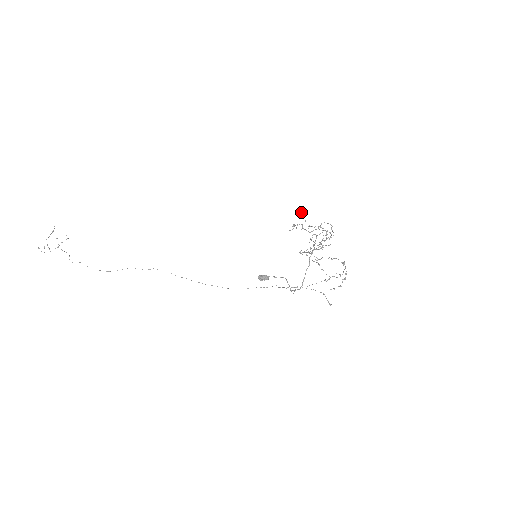
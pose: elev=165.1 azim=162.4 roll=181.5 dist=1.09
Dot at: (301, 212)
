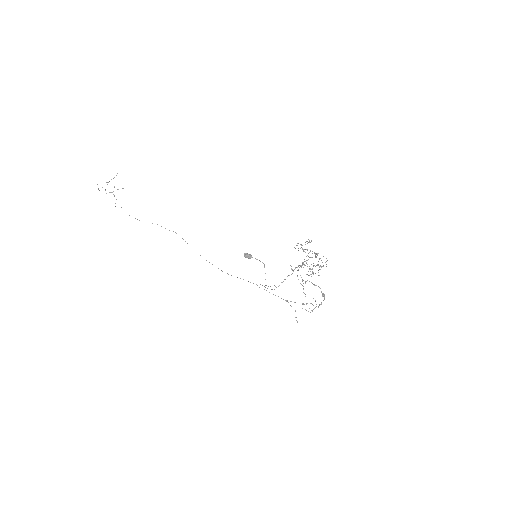
Dot at: occluded
